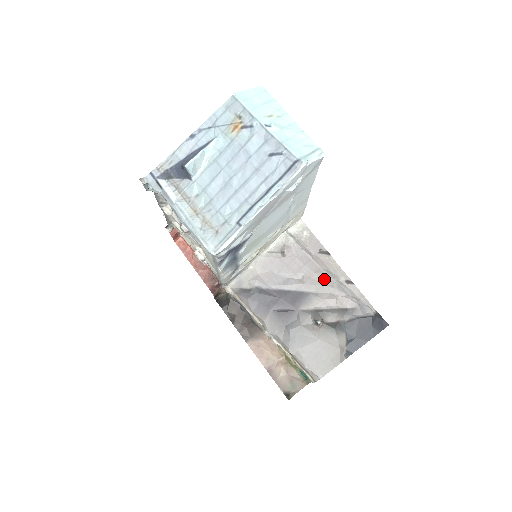
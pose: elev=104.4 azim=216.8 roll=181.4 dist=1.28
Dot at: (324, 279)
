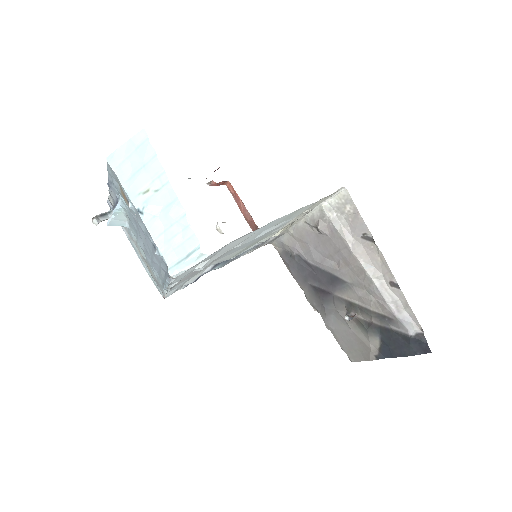
Dot at: (360, 274)
